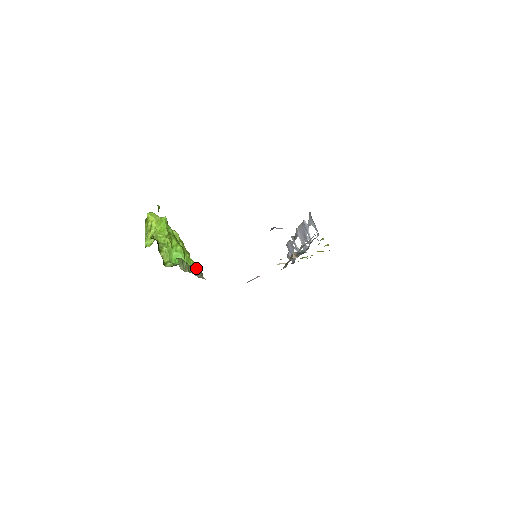
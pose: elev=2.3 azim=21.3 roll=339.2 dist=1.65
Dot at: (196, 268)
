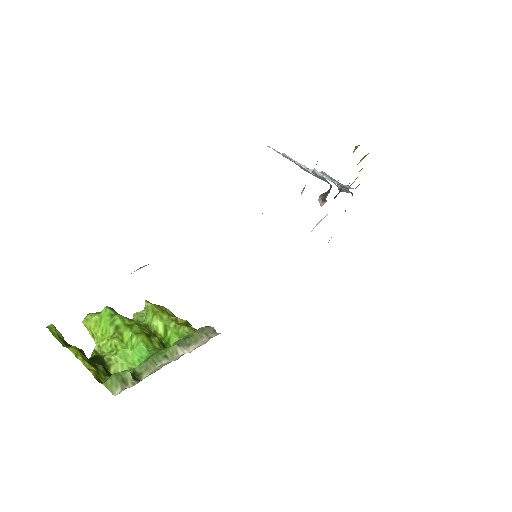
Dot at: (191, 334)
